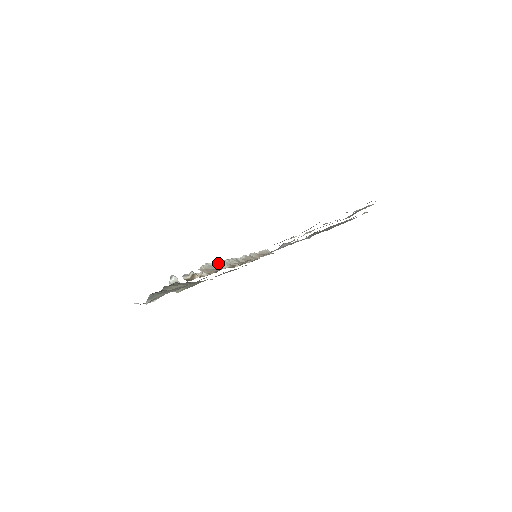
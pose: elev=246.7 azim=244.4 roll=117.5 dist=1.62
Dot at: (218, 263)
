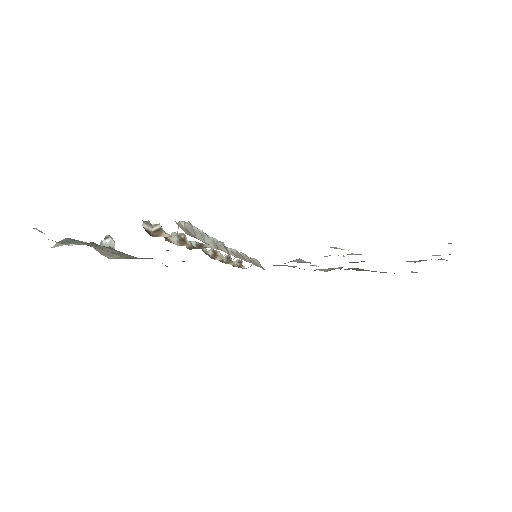
Dot at: (204, 234)
